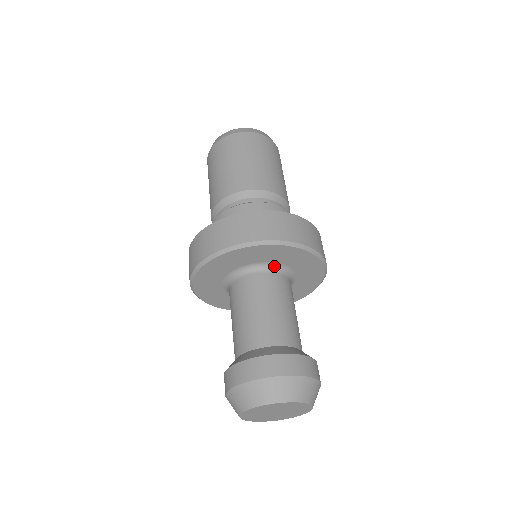
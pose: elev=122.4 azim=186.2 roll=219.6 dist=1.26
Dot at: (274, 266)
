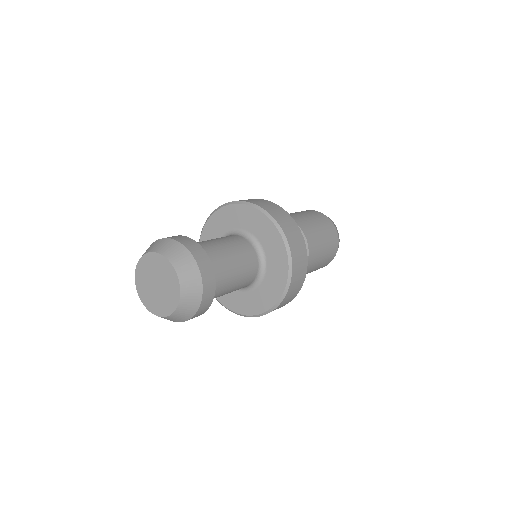
Dot at: (260, 250)
